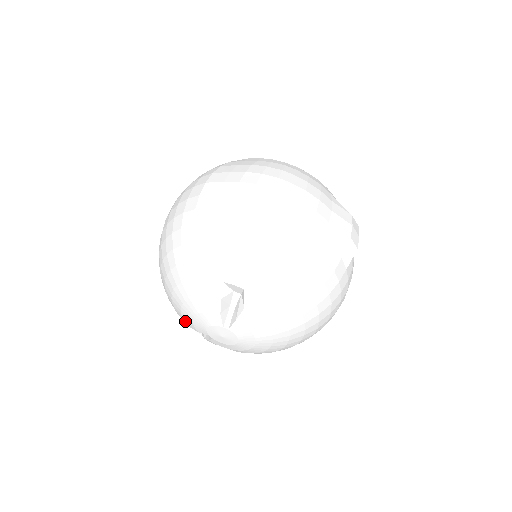
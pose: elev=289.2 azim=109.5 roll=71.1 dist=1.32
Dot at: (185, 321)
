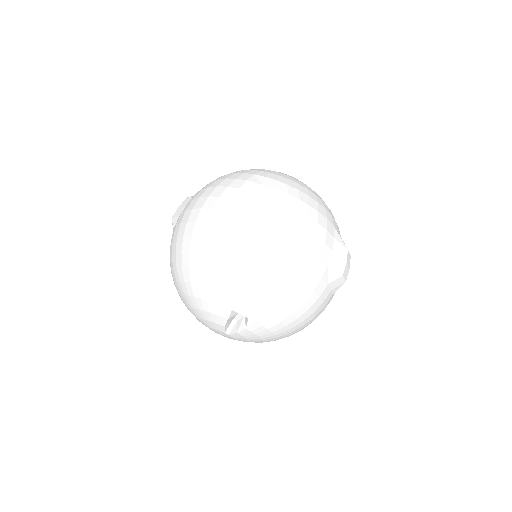
Dot at: occluded
